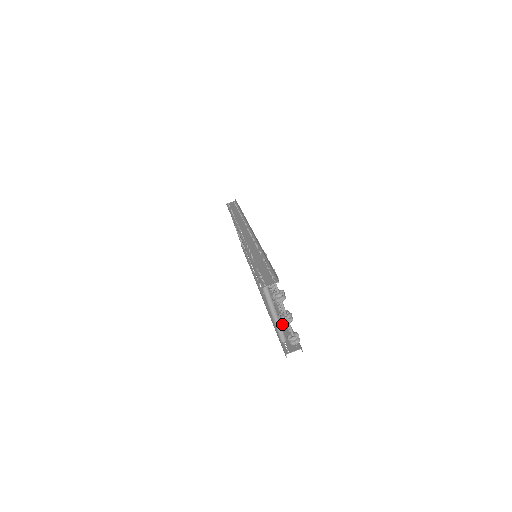
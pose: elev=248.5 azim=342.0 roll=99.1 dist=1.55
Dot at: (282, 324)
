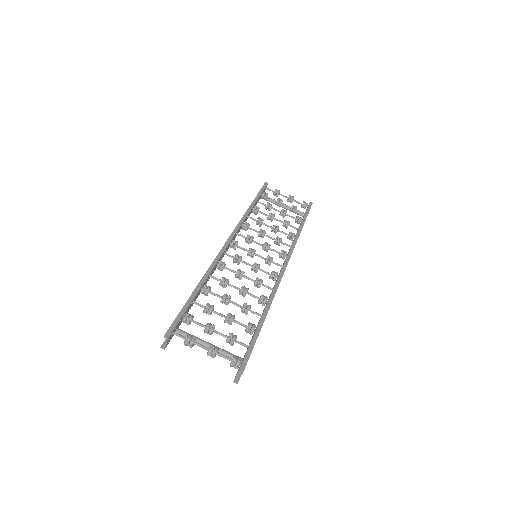
Dot at: occluded
